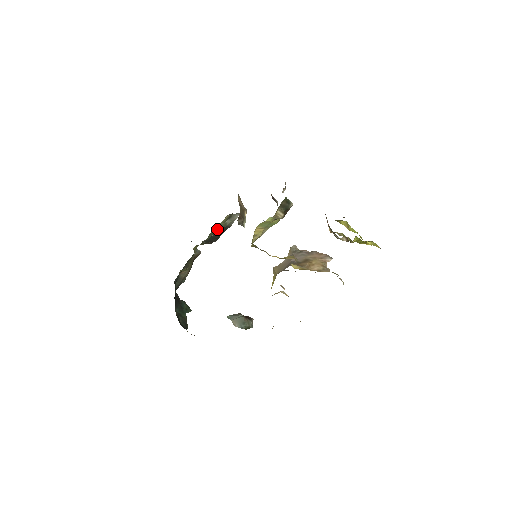
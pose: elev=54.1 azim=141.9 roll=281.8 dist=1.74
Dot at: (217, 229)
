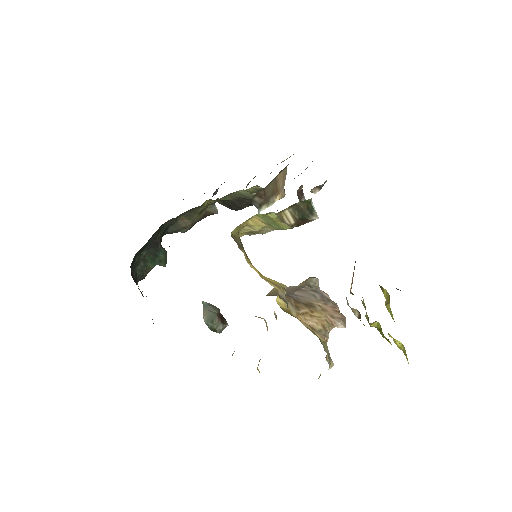
Dot at: (240, 195)
